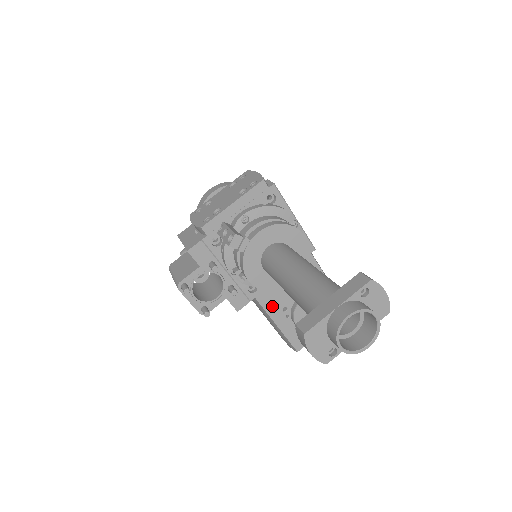
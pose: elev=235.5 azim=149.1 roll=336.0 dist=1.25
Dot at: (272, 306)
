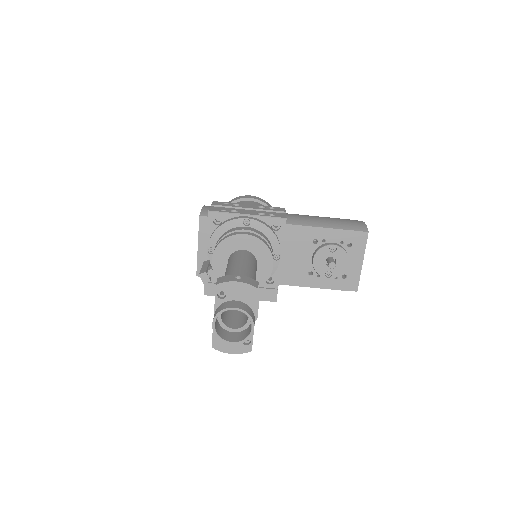
Dot at: (298, 279)
